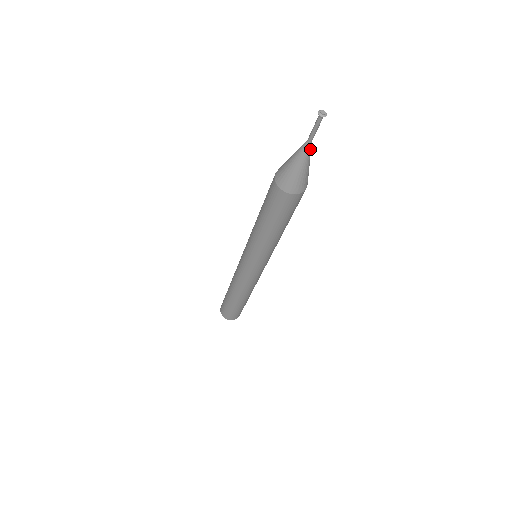
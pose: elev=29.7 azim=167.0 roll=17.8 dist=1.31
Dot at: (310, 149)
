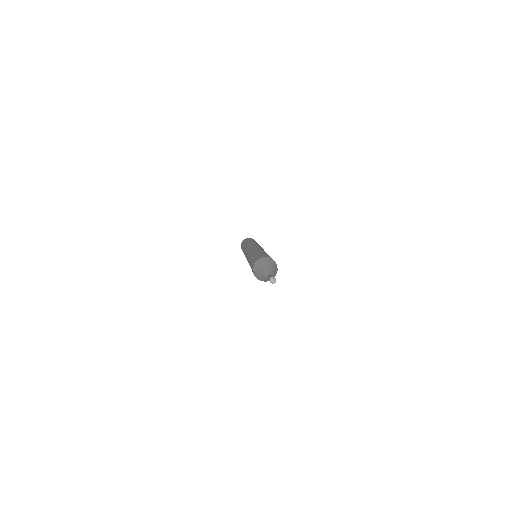
Dot at: (272, 275)
